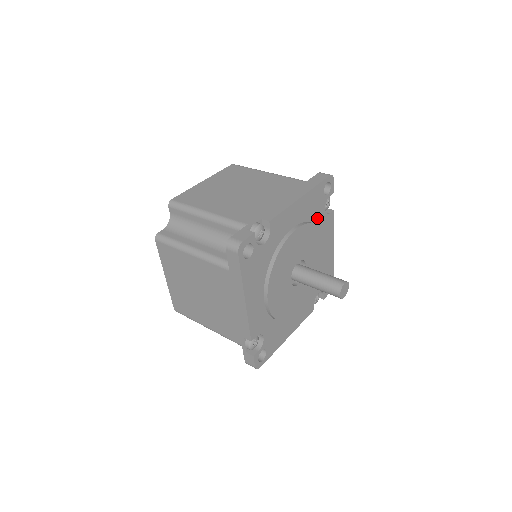
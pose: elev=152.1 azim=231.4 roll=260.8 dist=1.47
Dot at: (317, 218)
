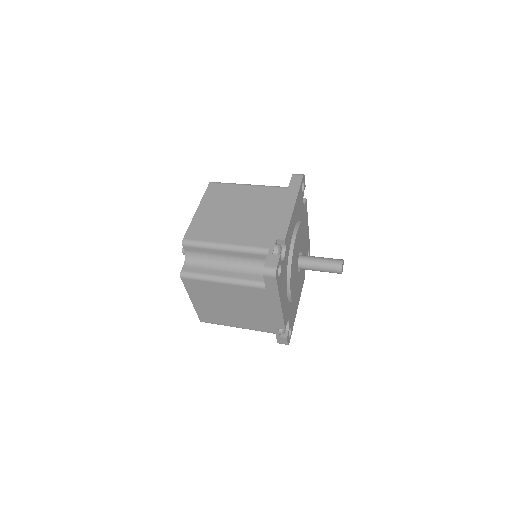
Dot at: (301, 213)
